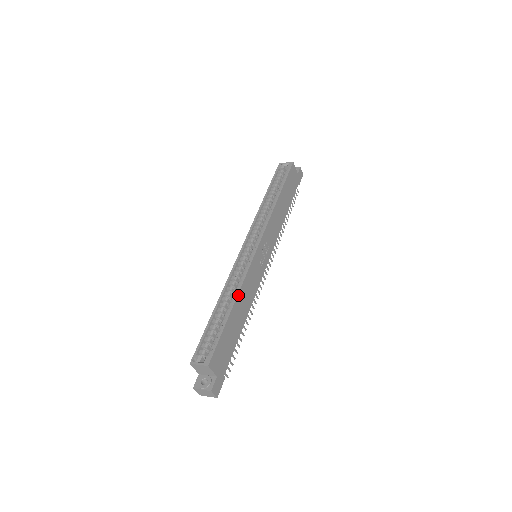
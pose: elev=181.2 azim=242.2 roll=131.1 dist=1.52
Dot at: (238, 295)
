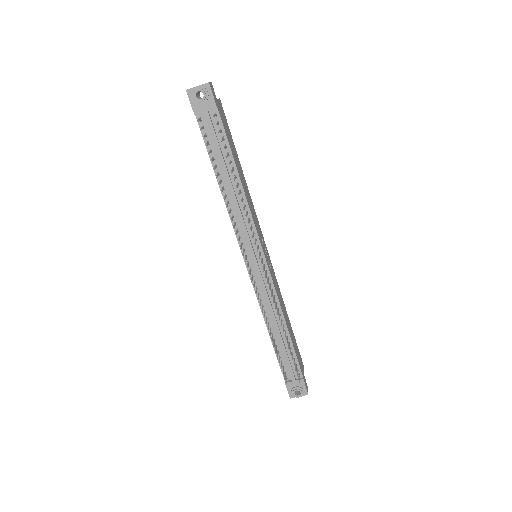
Dot at: (246, 184)
